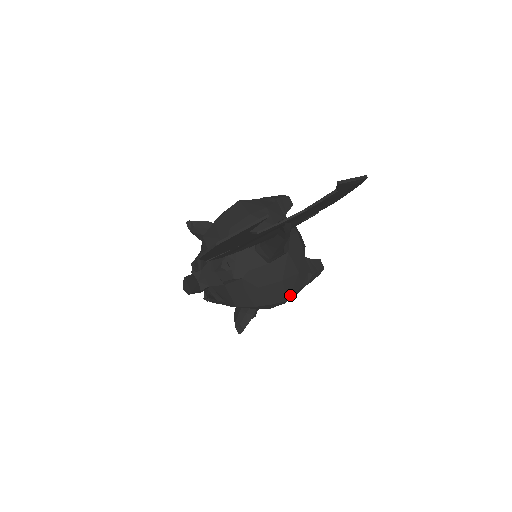
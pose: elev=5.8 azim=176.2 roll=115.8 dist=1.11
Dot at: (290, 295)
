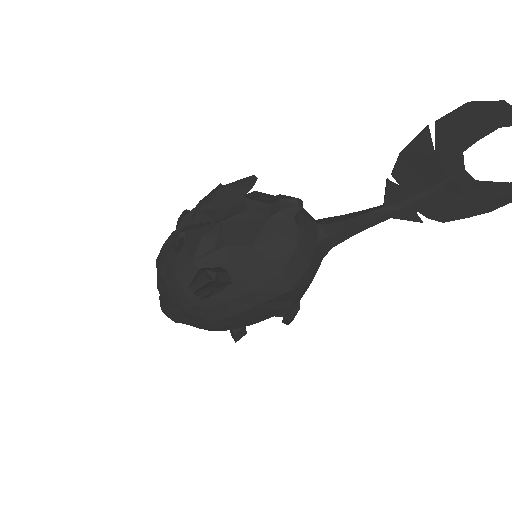
Dot at: (295, 289)
